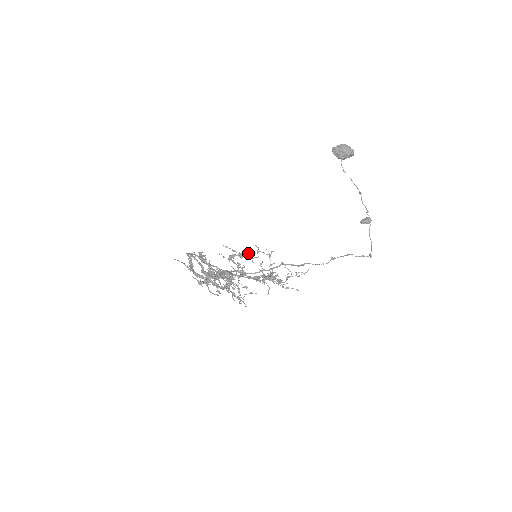
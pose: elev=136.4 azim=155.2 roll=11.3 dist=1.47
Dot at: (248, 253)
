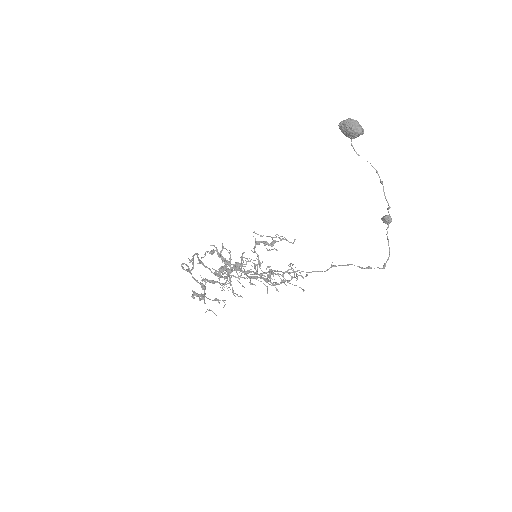
Dot at: (273, 240)
